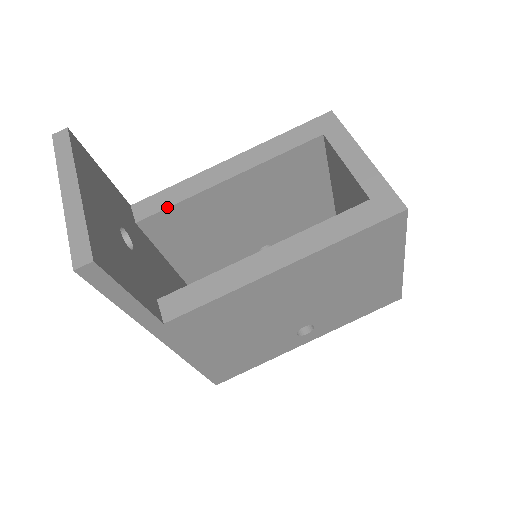
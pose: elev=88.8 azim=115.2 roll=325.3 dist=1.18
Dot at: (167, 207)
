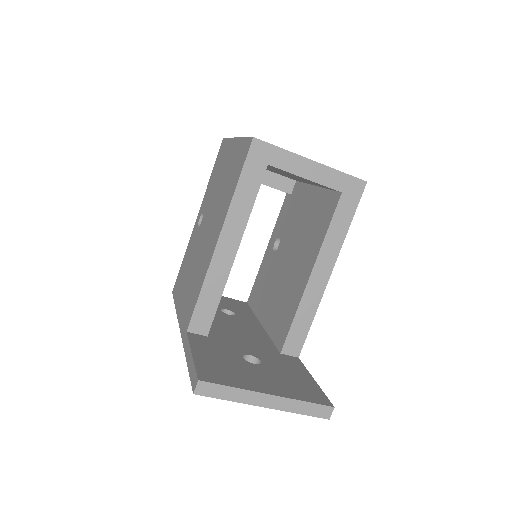
Dot at: (216, 309)
